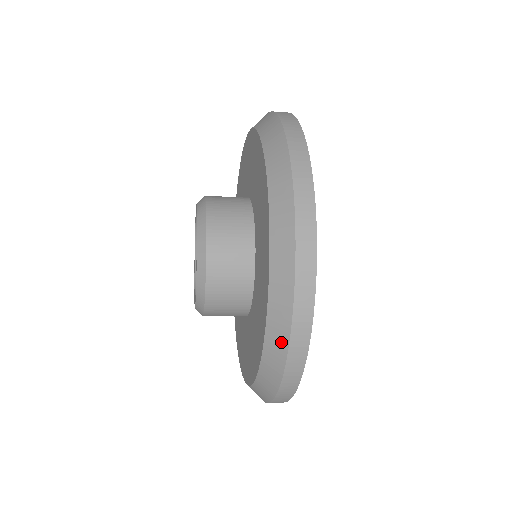
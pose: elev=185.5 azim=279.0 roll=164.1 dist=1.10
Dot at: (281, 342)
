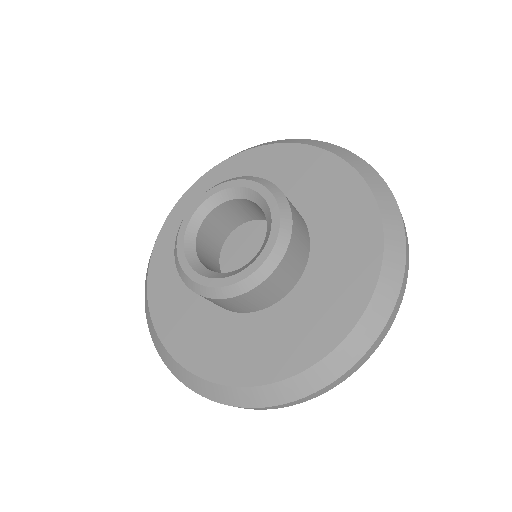
Dot at: (390, 298)
